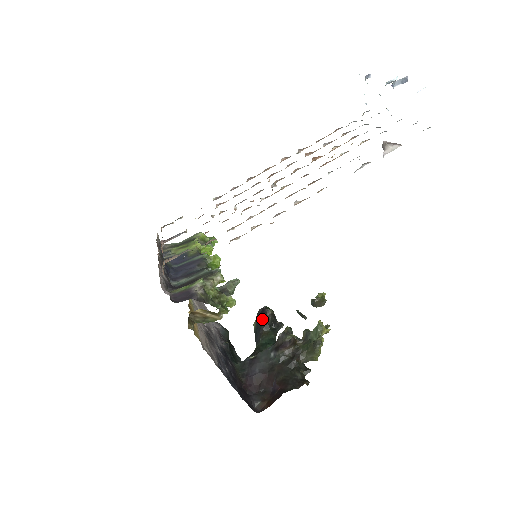
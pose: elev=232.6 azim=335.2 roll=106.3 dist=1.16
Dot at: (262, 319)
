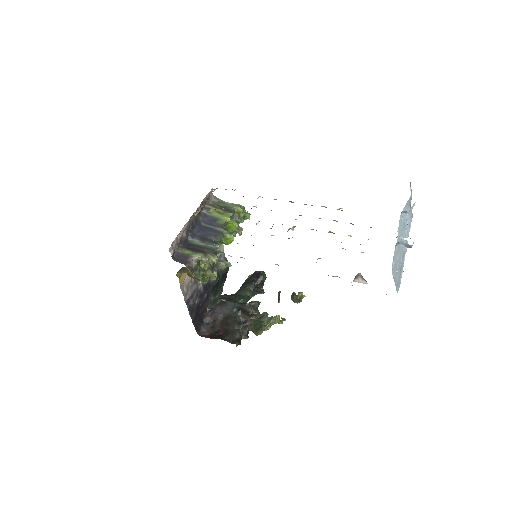
Dot at: (254, 278)
